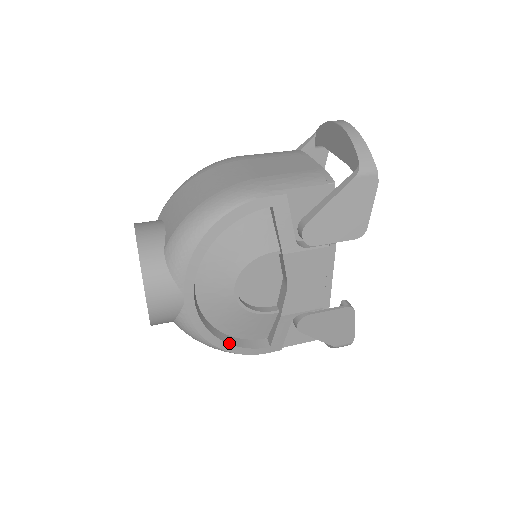
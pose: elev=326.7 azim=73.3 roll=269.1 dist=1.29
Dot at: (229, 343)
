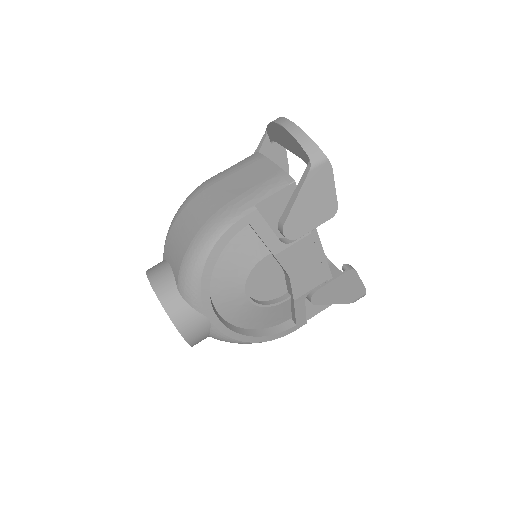
Dot at: (261, 336)
